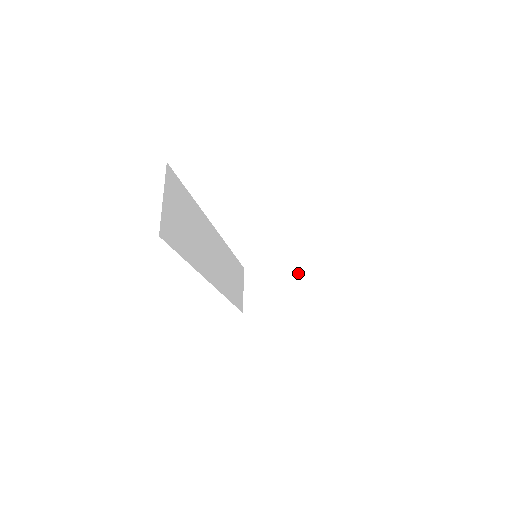
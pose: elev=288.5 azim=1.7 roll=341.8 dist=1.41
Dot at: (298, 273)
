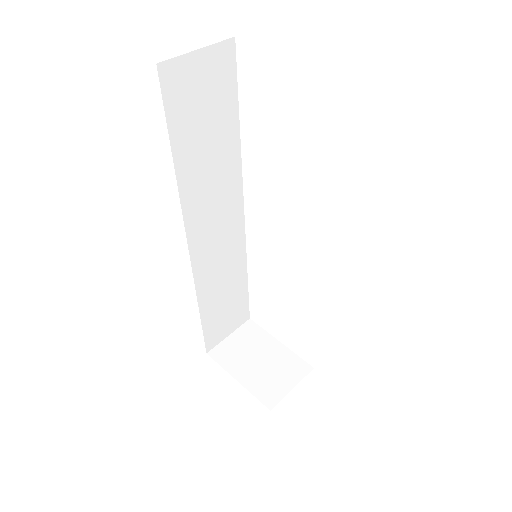
Dot at: (297, 364)
